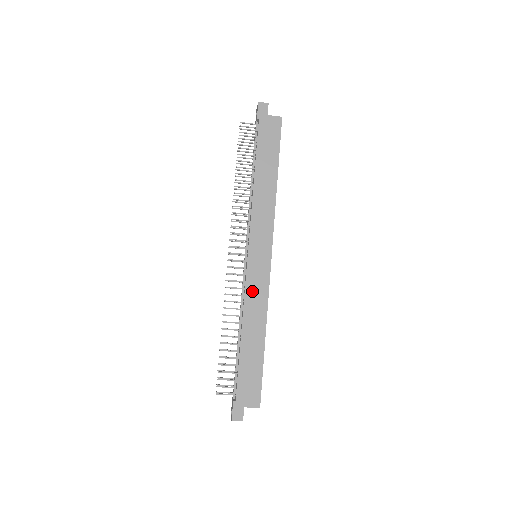
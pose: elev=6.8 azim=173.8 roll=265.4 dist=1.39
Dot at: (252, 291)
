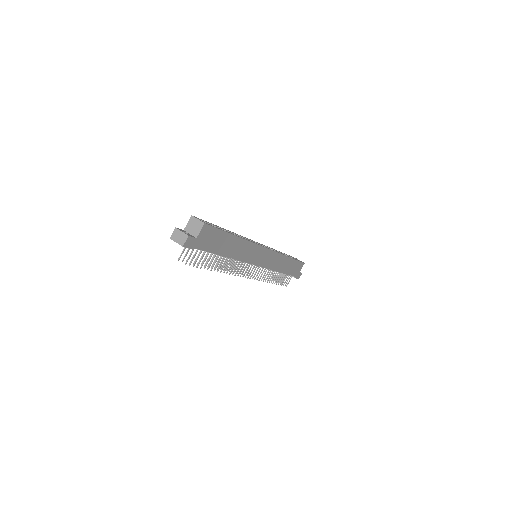
Dot at: (272, 264)
